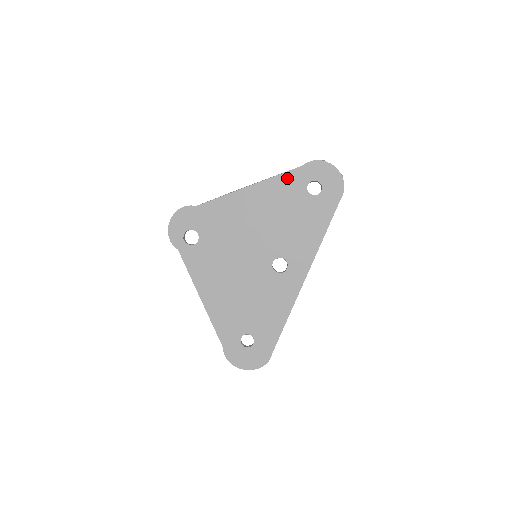
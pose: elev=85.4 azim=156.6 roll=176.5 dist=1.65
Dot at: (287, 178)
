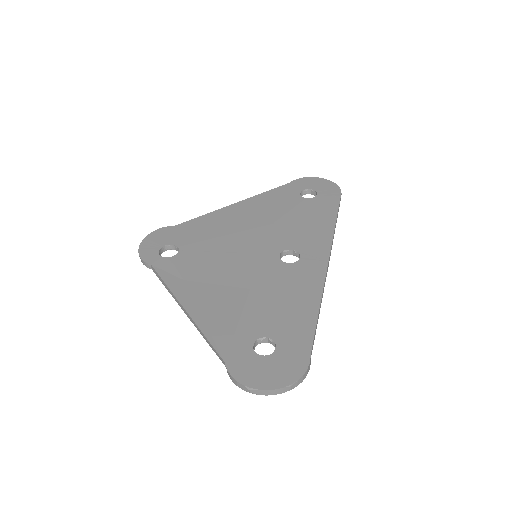
Dot at: (276, 192)
